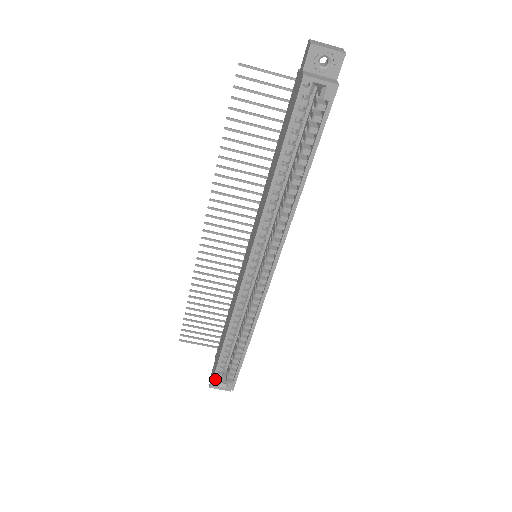
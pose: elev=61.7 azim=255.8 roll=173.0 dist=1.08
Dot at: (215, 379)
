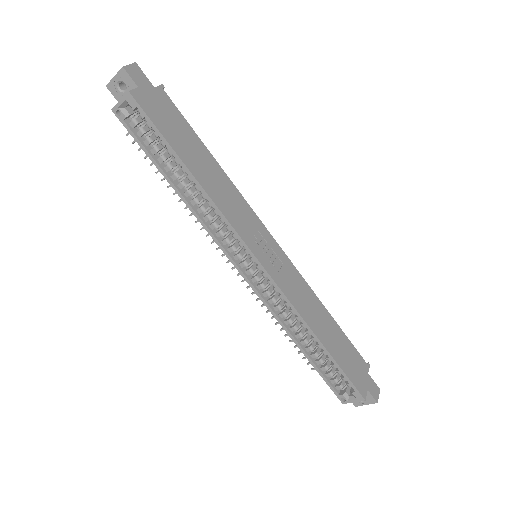
Dot at: (337, 394)
